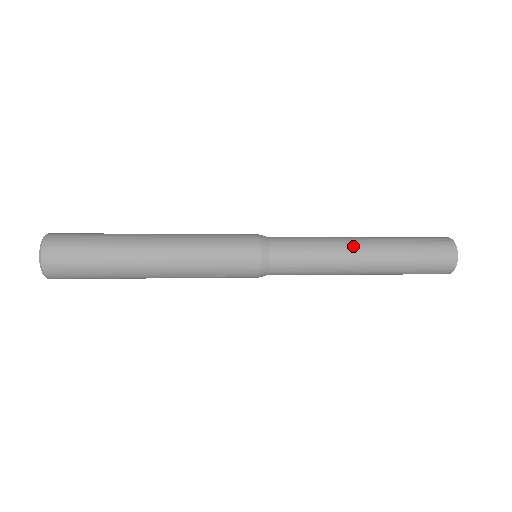
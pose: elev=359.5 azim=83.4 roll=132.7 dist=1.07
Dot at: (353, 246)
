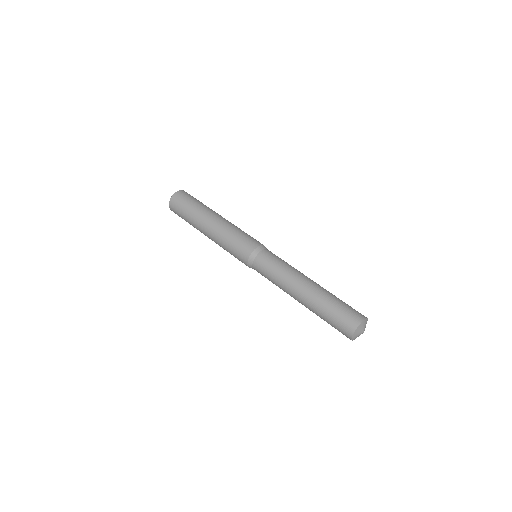
Dot at: (293, 297)
